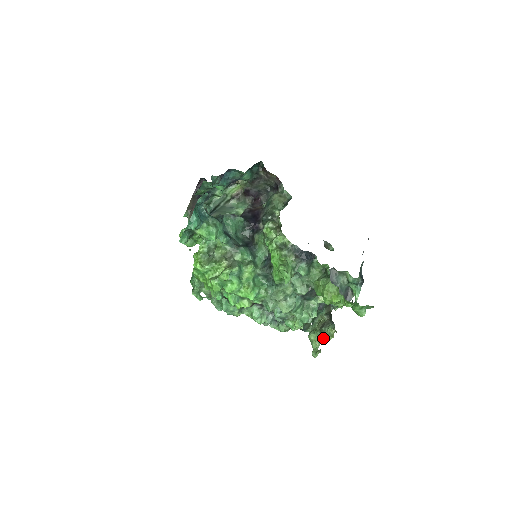
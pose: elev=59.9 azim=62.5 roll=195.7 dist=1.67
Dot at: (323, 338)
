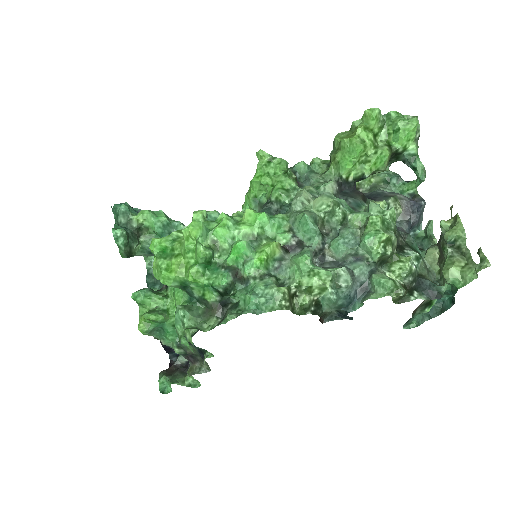
Dot at: (452, 235)
